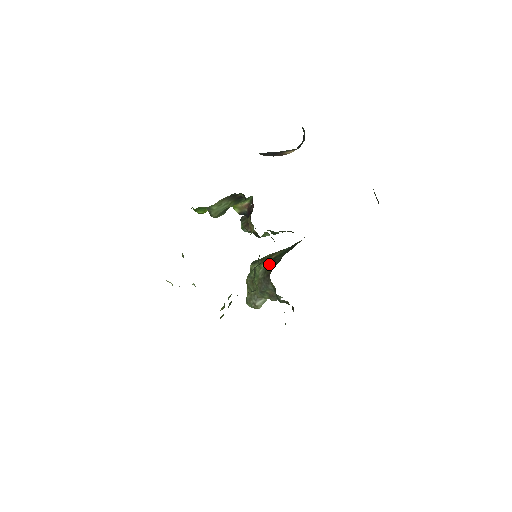
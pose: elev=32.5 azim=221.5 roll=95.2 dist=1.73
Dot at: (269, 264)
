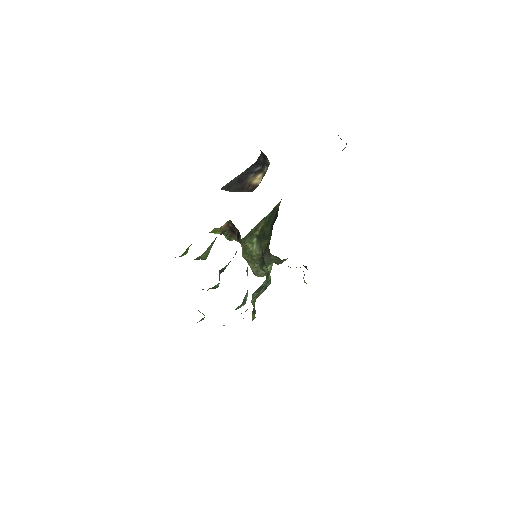
Dot at: (260, 239)
